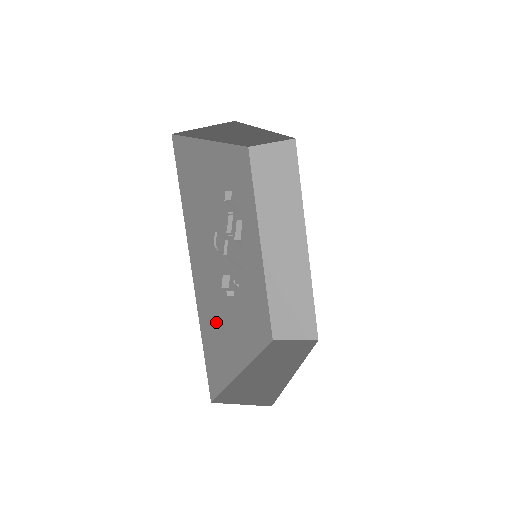
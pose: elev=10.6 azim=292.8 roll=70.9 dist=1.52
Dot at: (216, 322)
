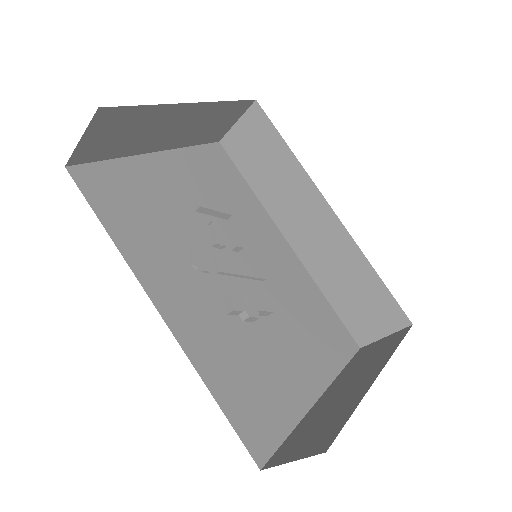
Dot at: (232, 360)
